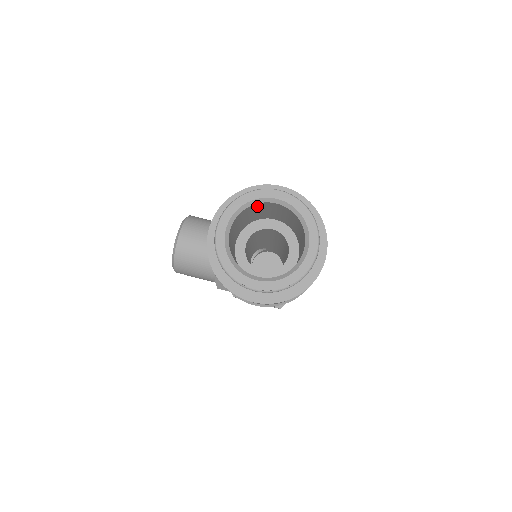
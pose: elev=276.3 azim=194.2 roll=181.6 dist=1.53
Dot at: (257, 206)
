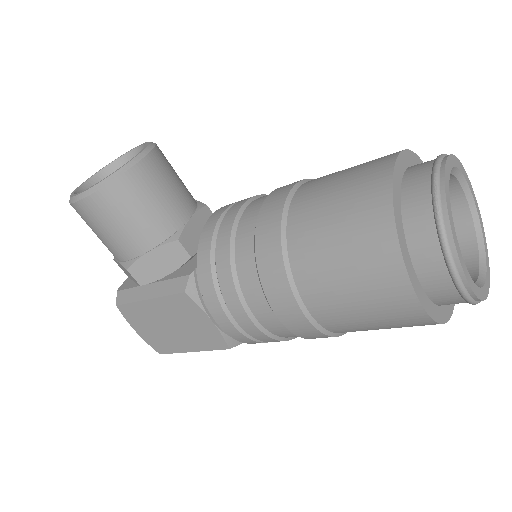
Dot at: occluded
